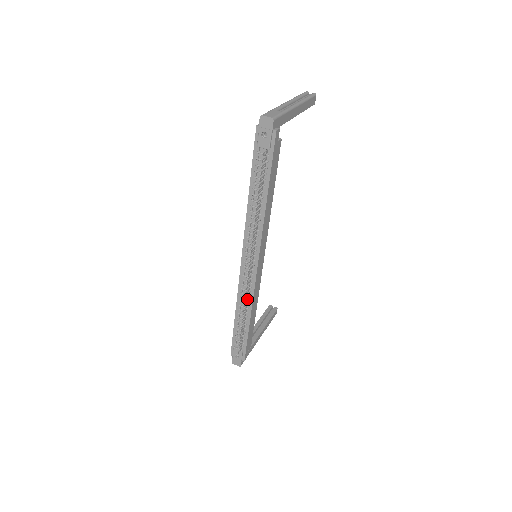
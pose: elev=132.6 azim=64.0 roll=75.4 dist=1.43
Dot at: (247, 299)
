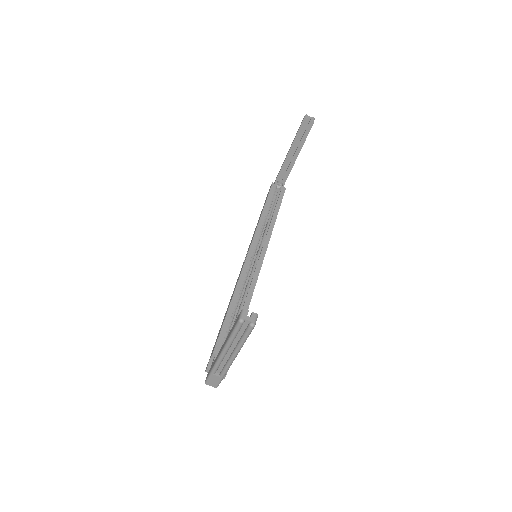
Dot at: occluded
